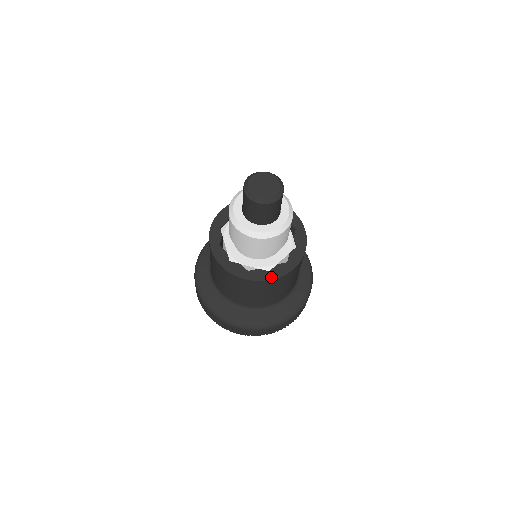
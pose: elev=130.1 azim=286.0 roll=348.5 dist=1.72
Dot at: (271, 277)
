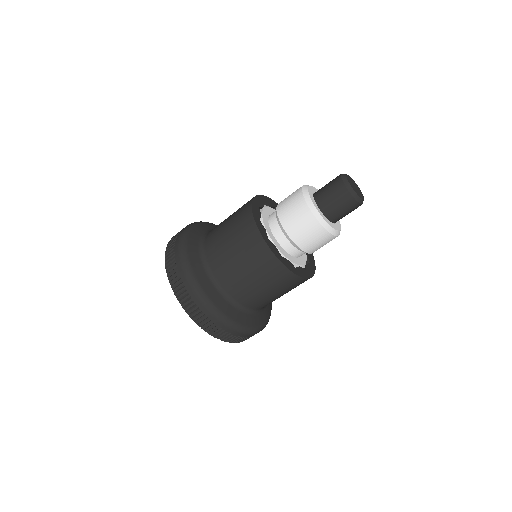
Dot at: (309, 275)
